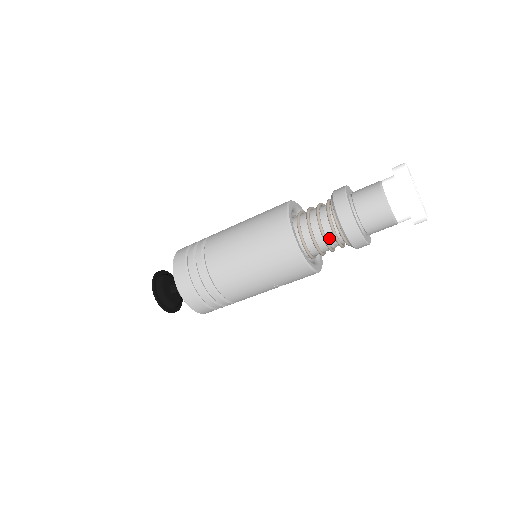
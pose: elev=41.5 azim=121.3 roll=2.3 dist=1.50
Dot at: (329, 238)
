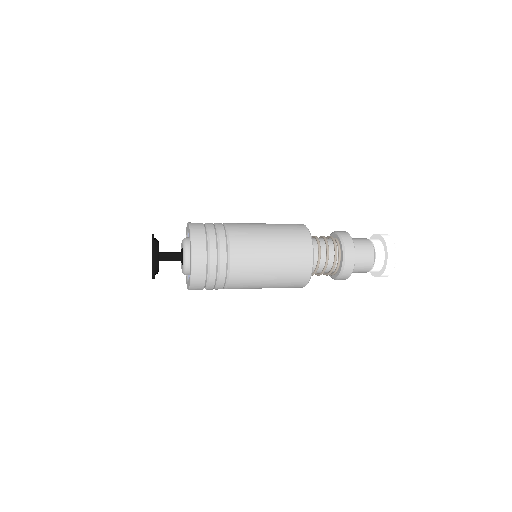
Dot at: (326, 268)
